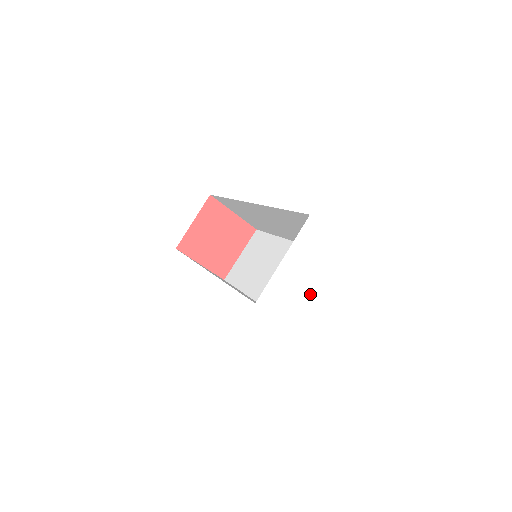
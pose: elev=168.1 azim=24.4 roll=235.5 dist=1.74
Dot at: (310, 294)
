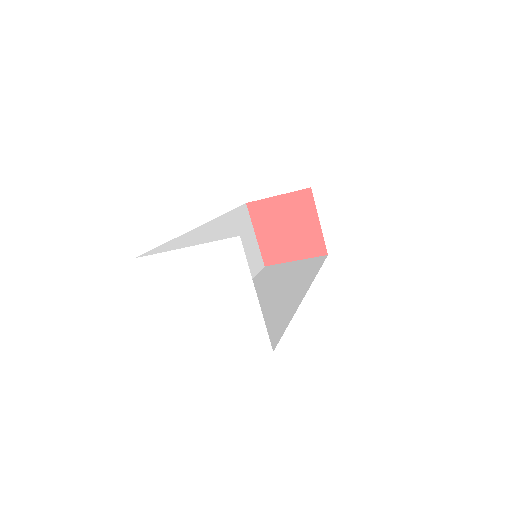
Dot at: (206, 318)
